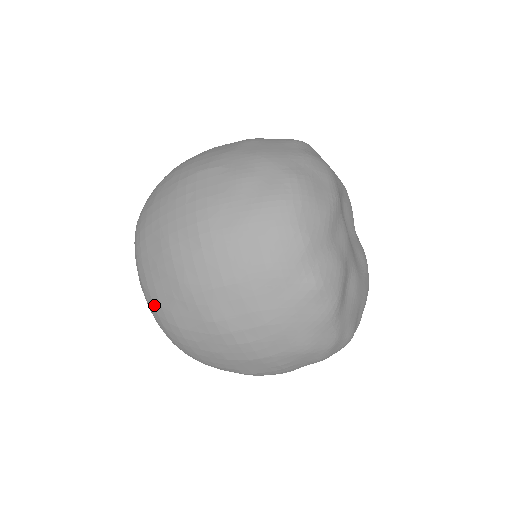
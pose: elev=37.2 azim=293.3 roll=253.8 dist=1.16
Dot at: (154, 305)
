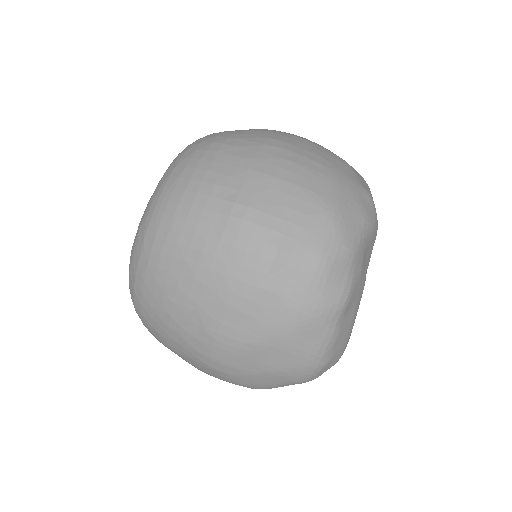
Dot at: (211, 135)
